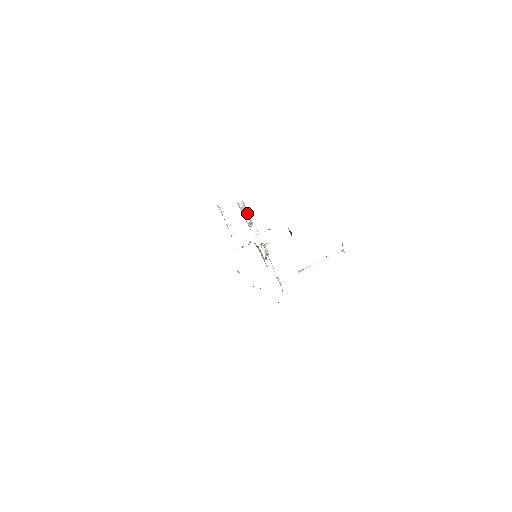
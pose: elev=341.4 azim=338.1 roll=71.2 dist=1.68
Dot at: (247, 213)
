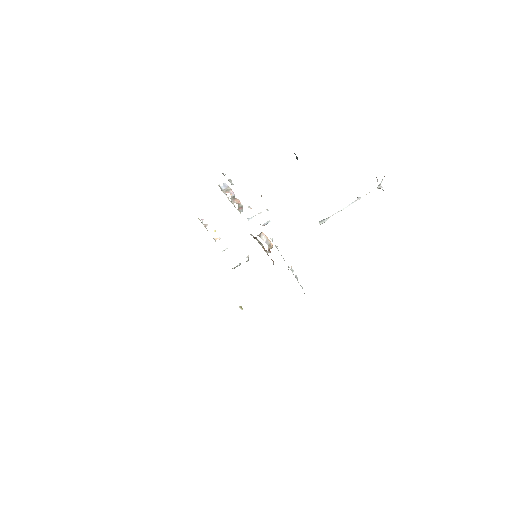
Dot at: (233, 195)
